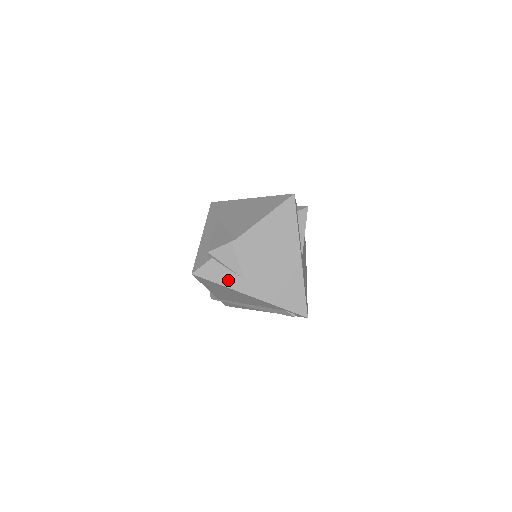
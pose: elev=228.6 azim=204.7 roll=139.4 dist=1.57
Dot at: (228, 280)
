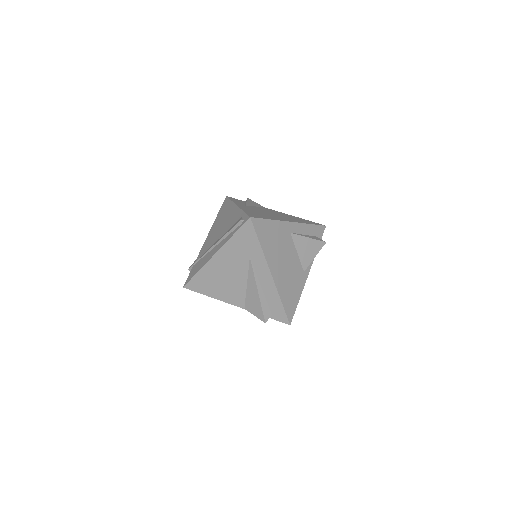
Dot at: (238, 202)
